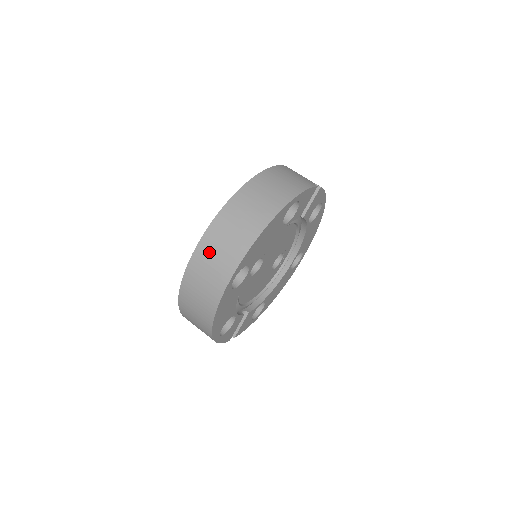
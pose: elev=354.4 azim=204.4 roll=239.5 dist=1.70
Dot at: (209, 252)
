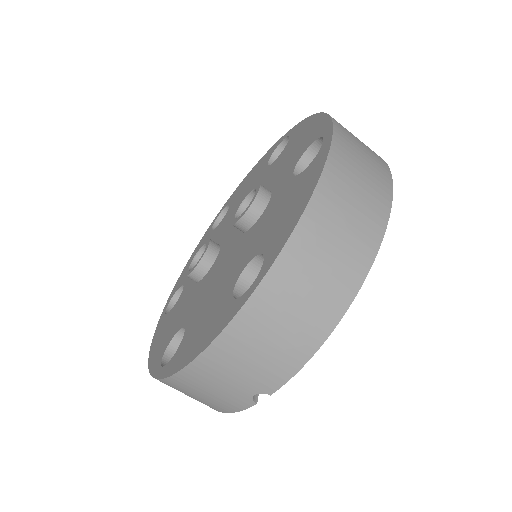
Dot at: (351, 138)
